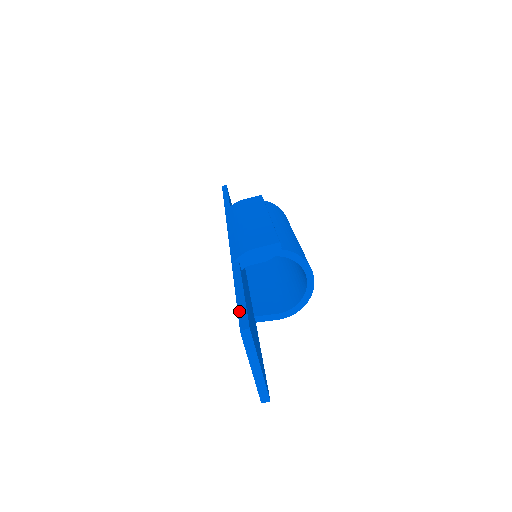
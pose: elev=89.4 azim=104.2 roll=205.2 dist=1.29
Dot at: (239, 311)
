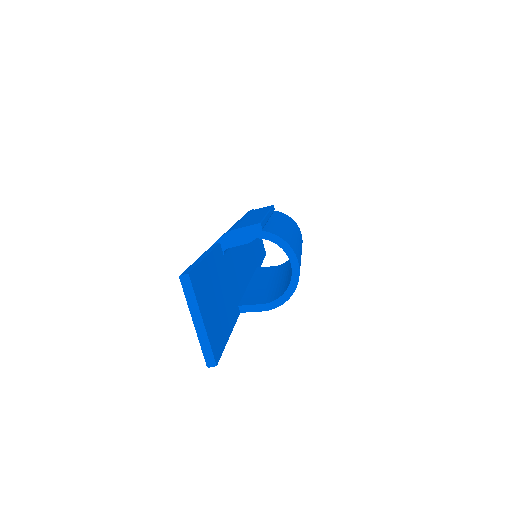
Dot at: (190, 266)
